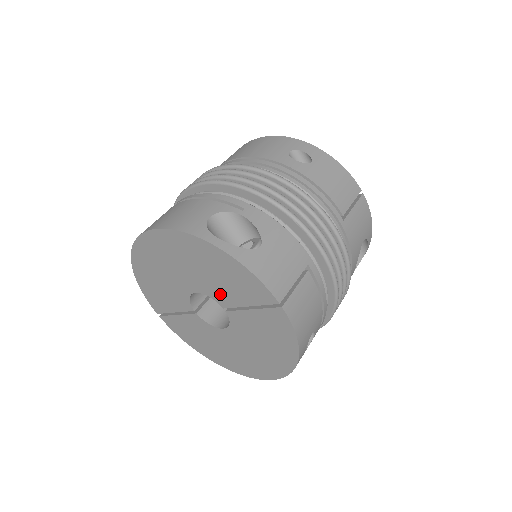
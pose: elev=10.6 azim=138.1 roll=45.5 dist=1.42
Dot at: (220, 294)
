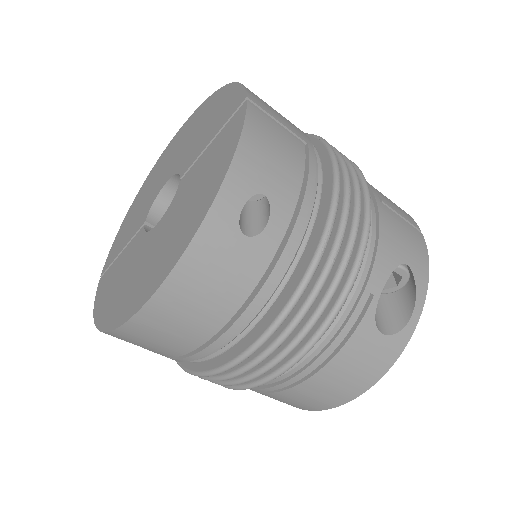
Dot at: (190, 155)
